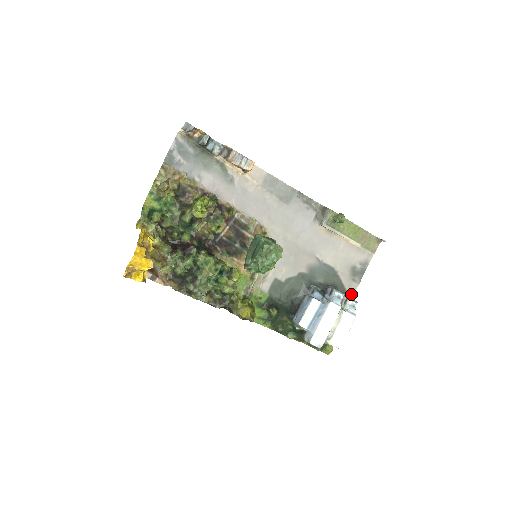
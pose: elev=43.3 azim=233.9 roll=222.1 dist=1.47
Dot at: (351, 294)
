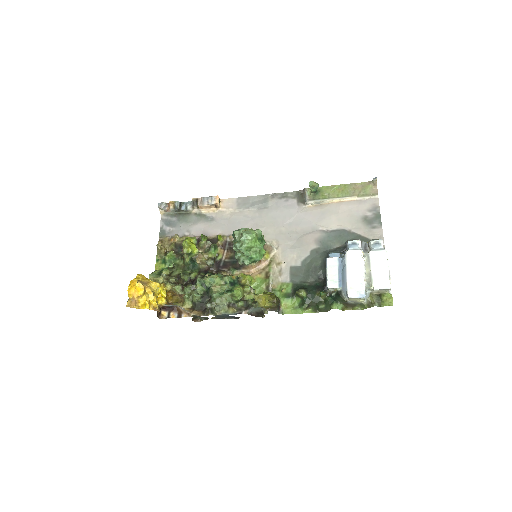
Dot at: occluded
